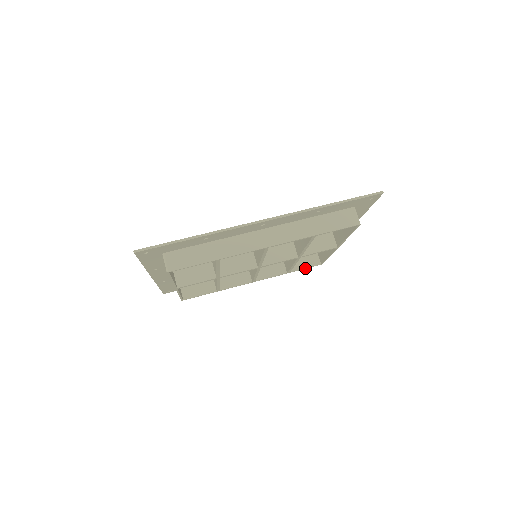
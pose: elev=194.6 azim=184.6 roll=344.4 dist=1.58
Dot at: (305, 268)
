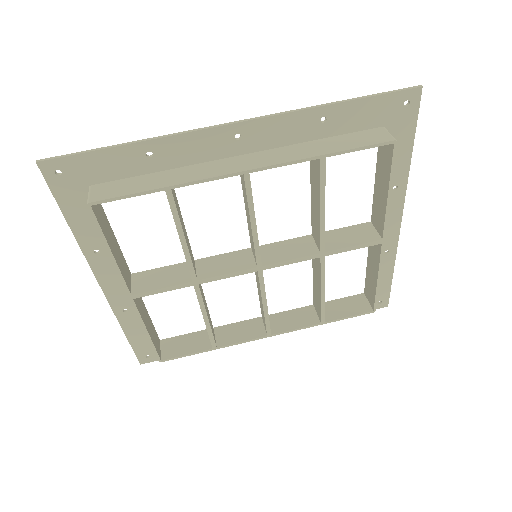
Dot at: (348, 316)
